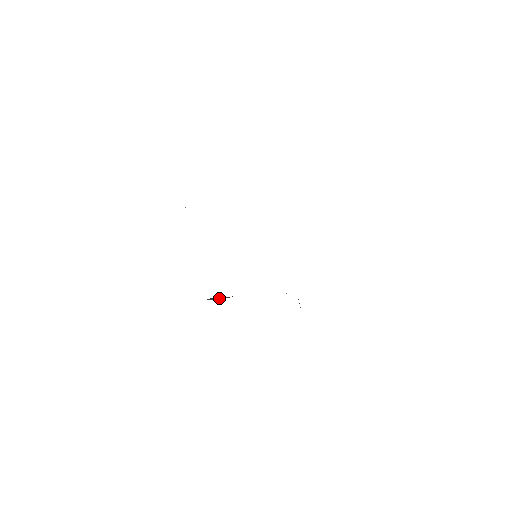
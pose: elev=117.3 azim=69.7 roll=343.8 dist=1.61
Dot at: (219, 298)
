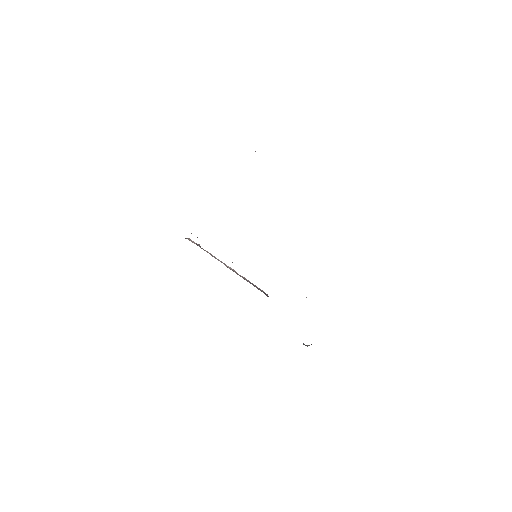
Dot at: occluded
